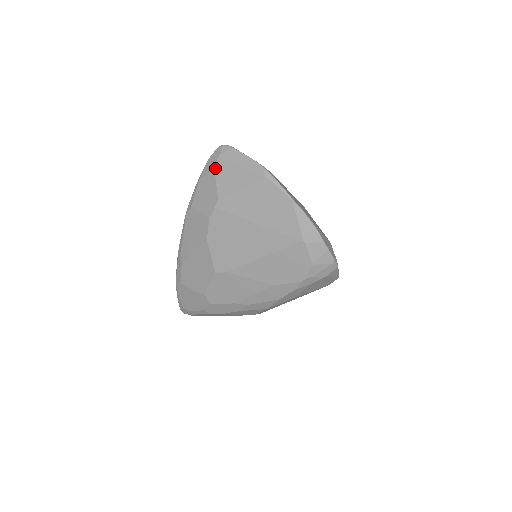
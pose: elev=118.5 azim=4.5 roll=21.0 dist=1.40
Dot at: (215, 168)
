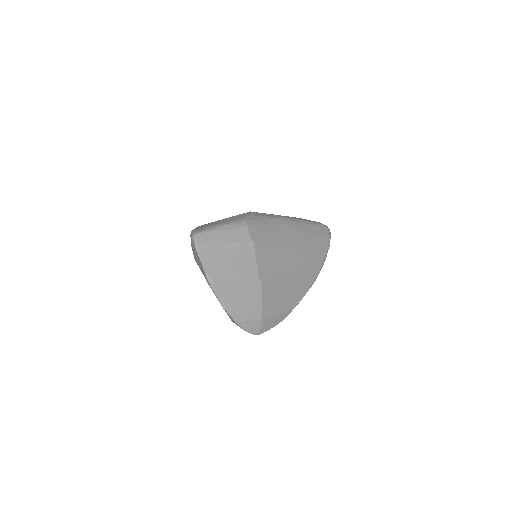
Dot at: (191, 245)
